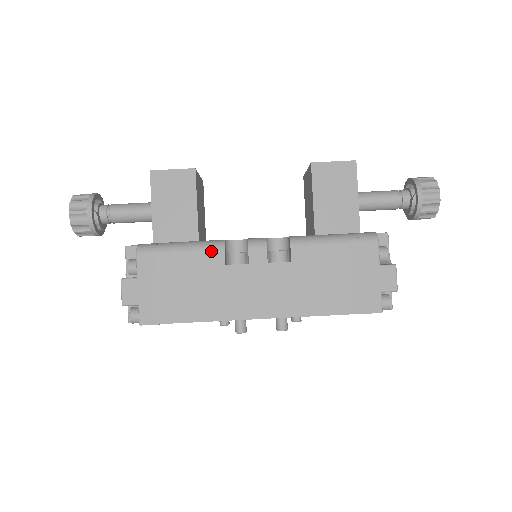
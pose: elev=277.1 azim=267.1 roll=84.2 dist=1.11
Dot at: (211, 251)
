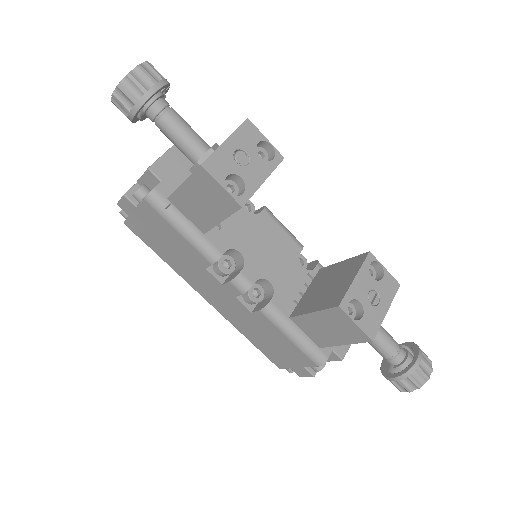
Dot at: (202, 255)
